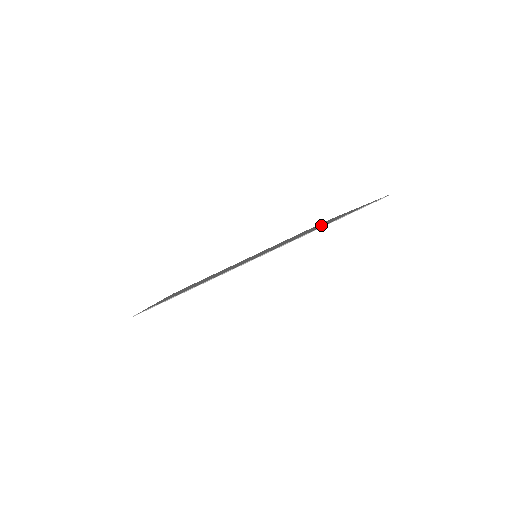
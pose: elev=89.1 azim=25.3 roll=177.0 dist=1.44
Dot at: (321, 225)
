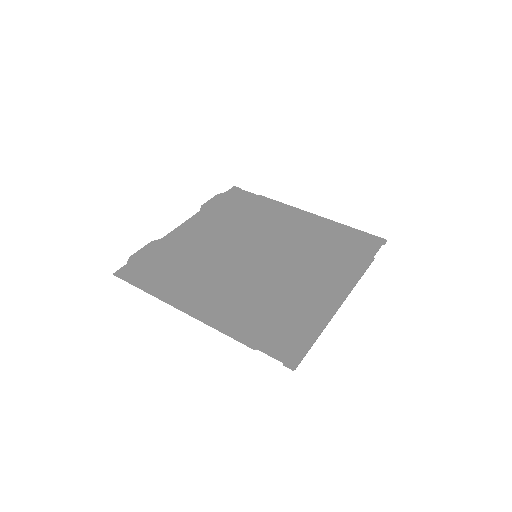
Dot at: (322, 241)
